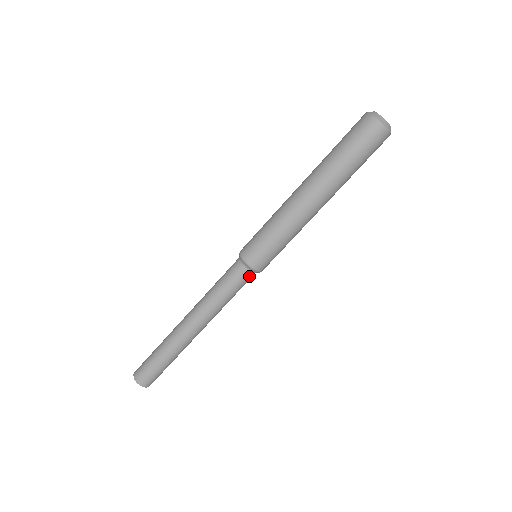
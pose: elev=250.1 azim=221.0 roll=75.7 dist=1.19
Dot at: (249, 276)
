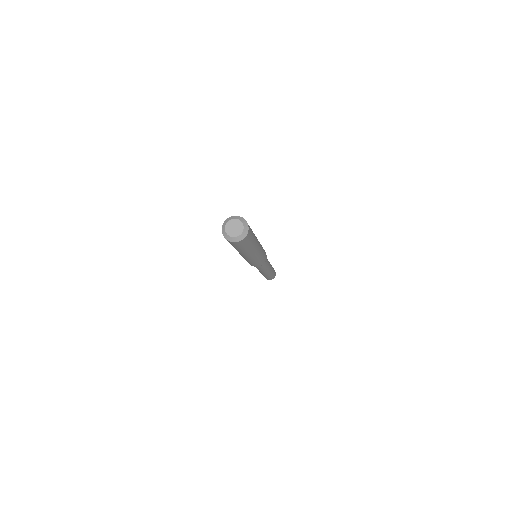
Dot at: occluded
